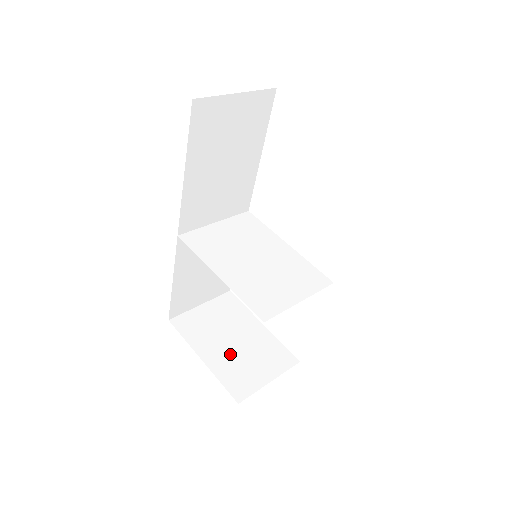
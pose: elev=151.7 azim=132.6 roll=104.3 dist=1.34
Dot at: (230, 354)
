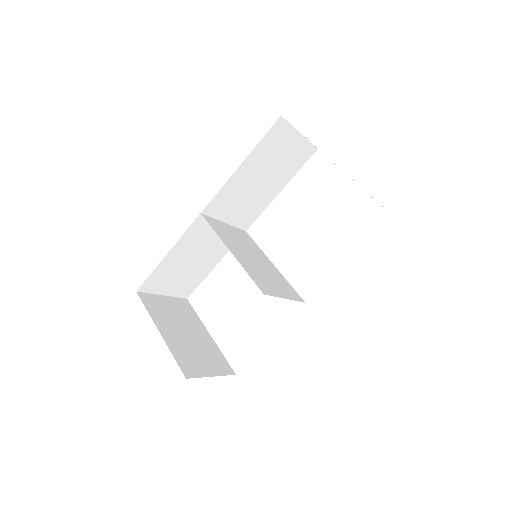
Dot at: (183, 341)
